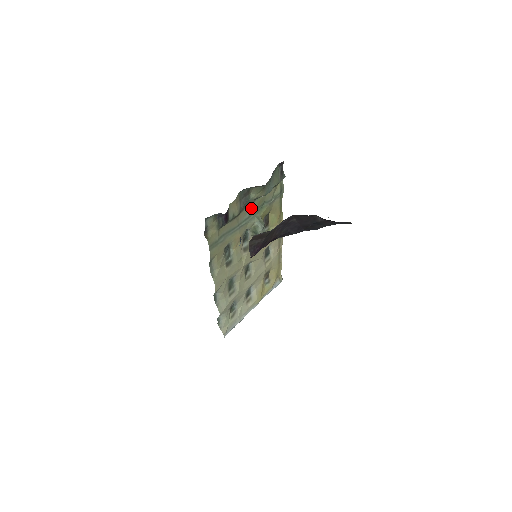
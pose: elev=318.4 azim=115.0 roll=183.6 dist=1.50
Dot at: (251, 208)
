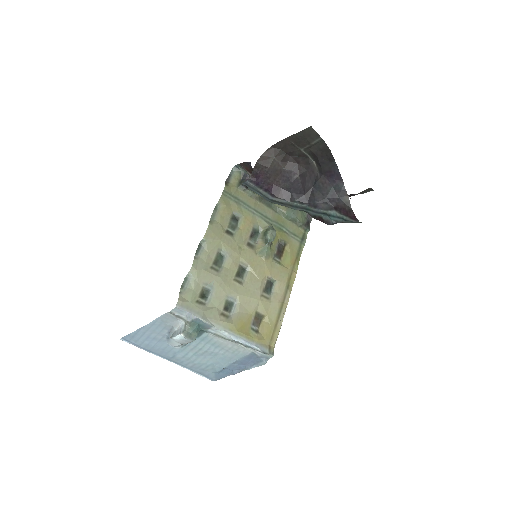
Dot at: (271, 213)
